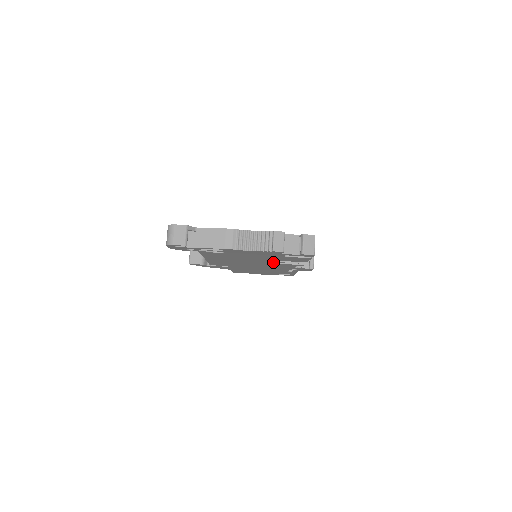
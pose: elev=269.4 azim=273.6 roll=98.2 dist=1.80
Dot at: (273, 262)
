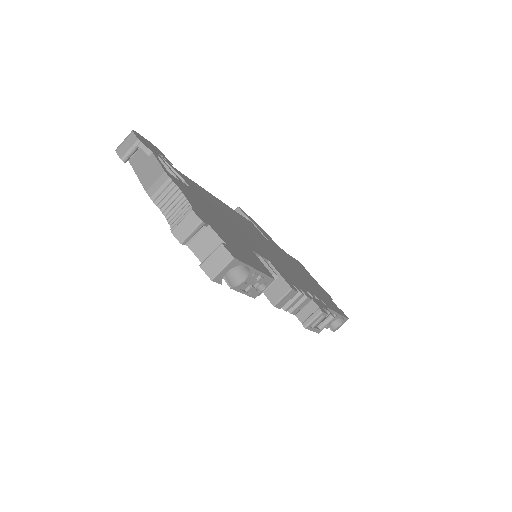
Dot at: occluded
